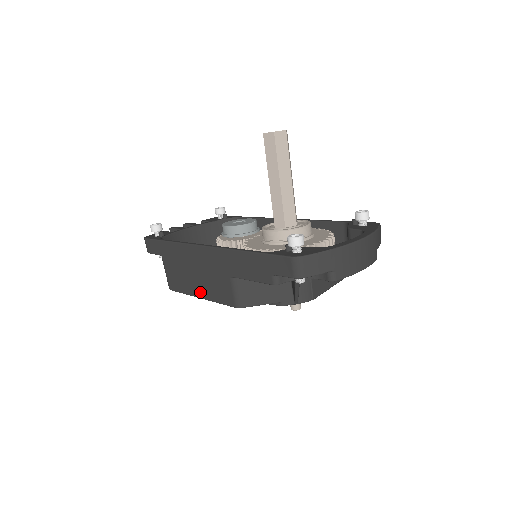
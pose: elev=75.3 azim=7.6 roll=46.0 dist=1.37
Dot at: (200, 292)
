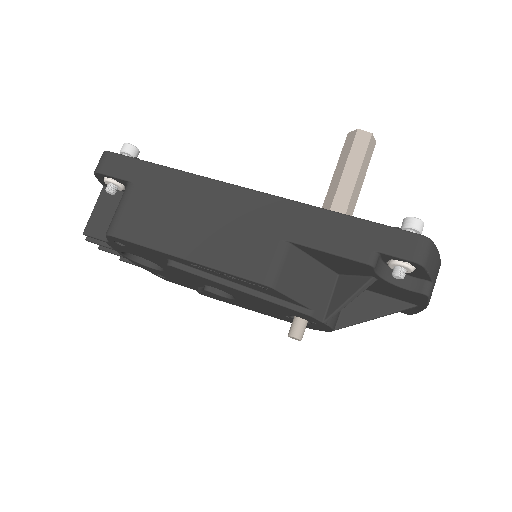
Dot at: (192, 250)
